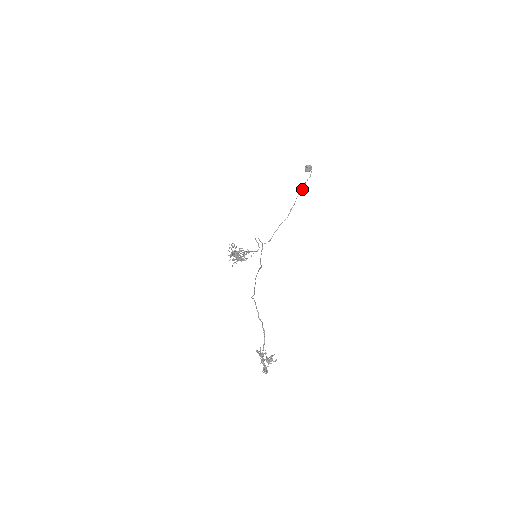
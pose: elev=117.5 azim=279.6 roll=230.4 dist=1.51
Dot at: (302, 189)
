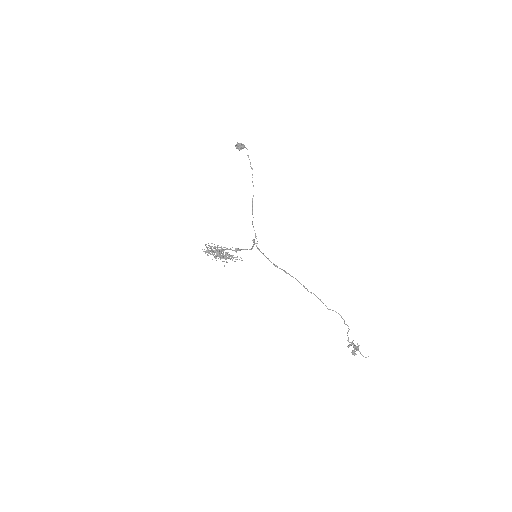
Dot at: occluded
